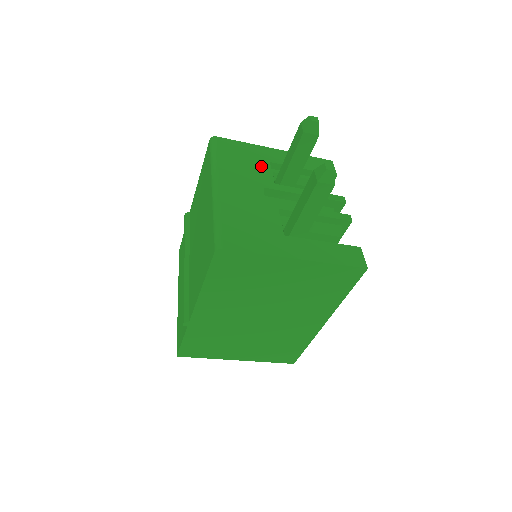
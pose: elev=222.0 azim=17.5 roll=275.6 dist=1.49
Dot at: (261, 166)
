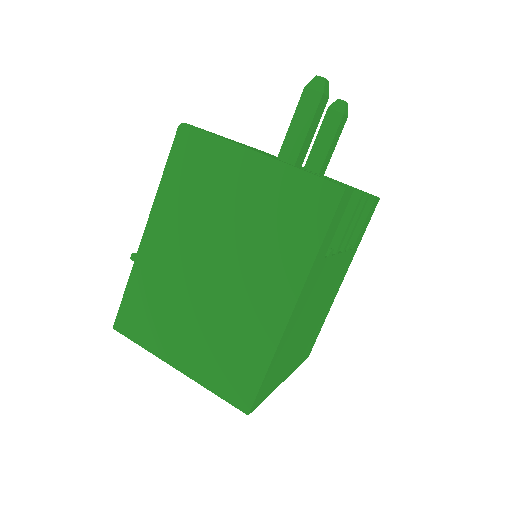
Dot at: occluded
